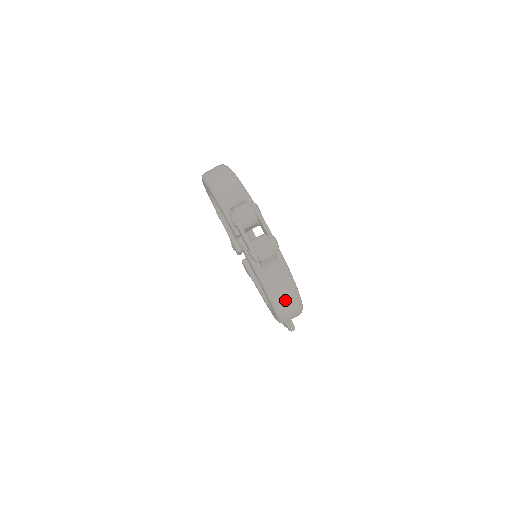
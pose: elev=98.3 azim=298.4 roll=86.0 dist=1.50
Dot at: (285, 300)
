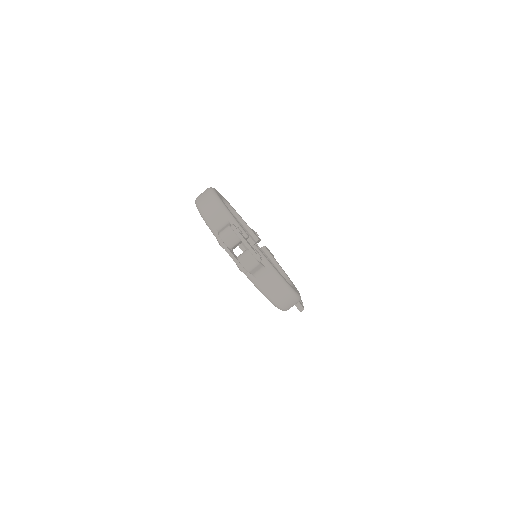
Dot at: (279, 296)
